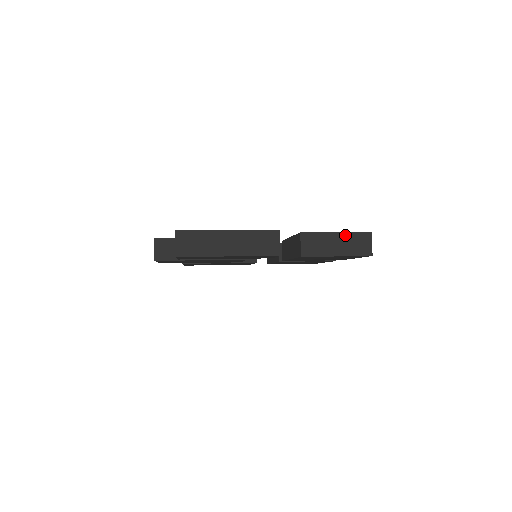
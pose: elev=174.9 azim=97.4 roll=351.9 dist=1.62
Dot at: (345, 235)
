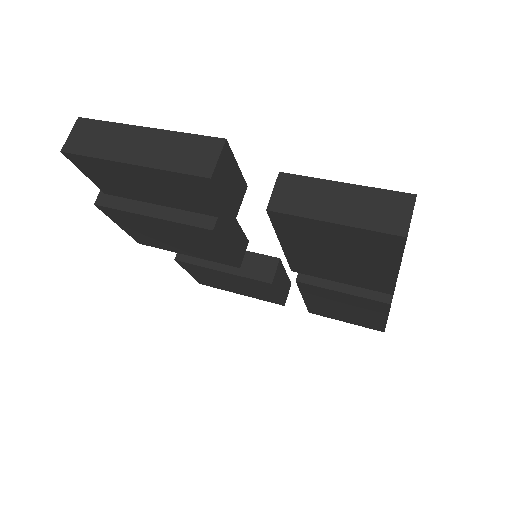
Dot at: (360, 190)
